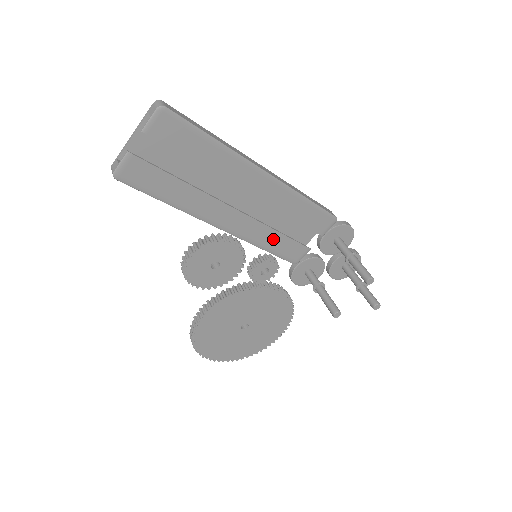
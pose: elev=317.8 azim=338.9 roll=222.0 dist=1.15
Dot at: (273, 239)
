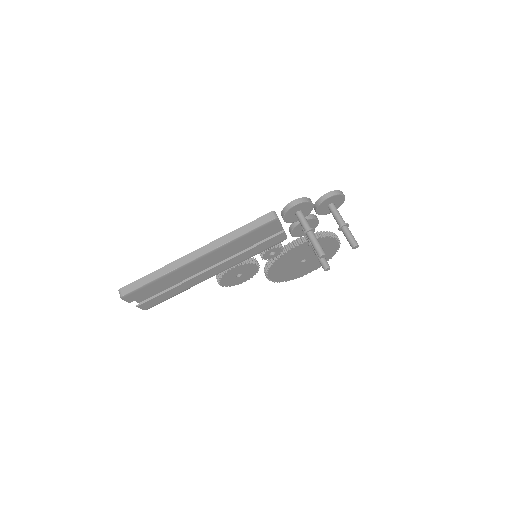
Dot at: (251, 252)
